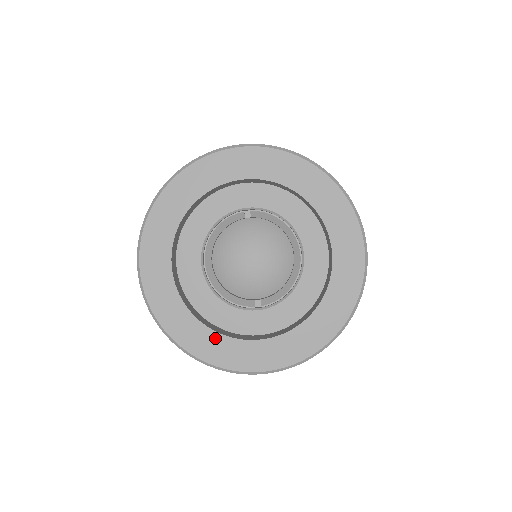
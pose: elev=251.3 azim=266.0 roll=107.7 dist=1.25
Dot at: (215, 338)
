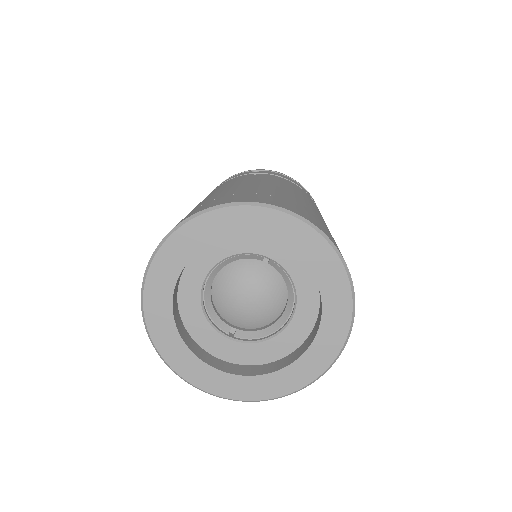
Dot at: (183, 349)
